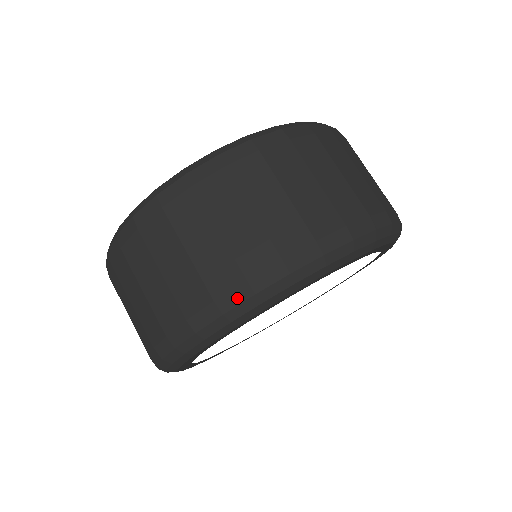
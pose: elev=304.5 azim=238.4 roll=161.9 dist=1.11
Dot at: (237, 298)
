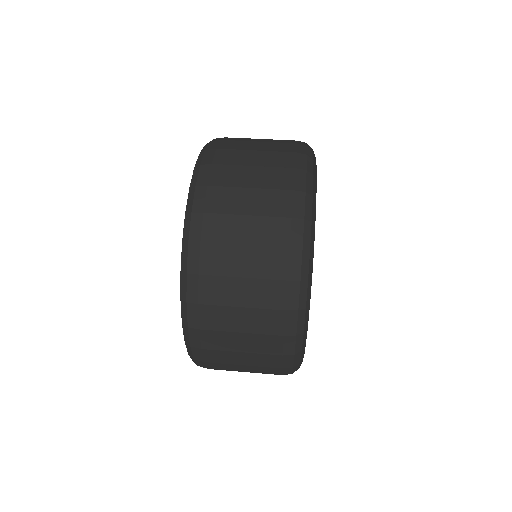
Dot at: (302, 161)
